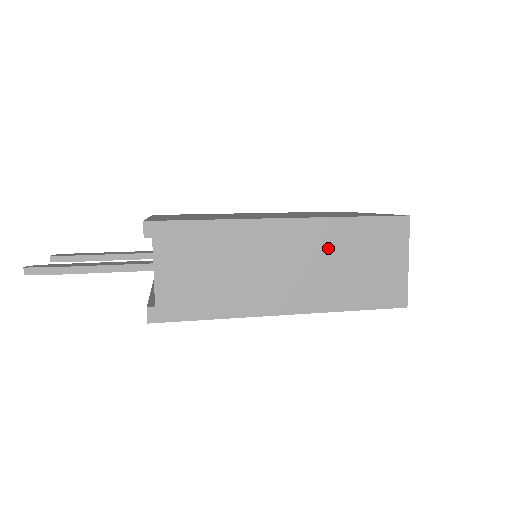
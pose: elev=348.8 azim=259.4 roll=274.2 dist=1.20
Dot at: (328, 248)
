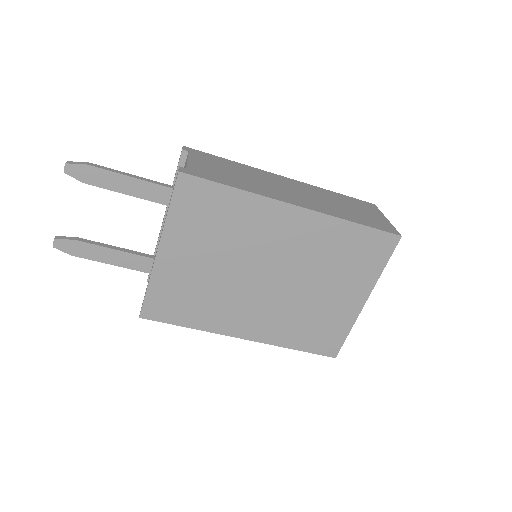
Dot at: (321, 195)
